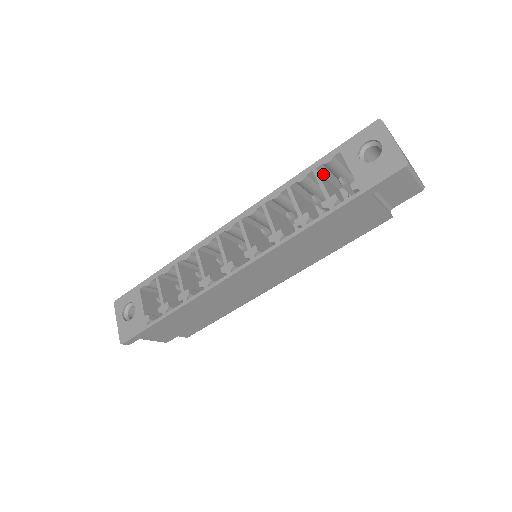
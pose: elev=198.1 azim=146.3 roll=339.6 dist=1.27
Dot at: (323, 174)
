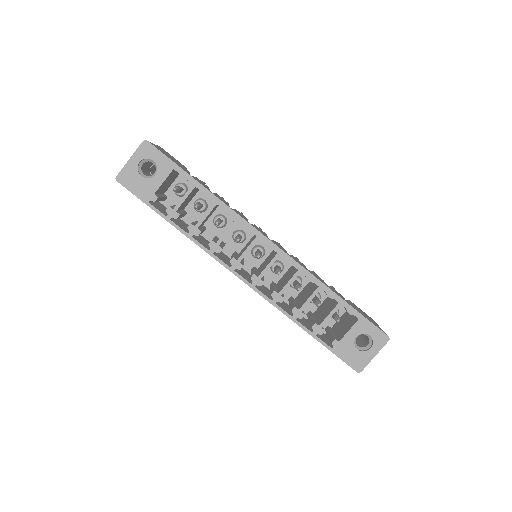
Dot at: occluded
